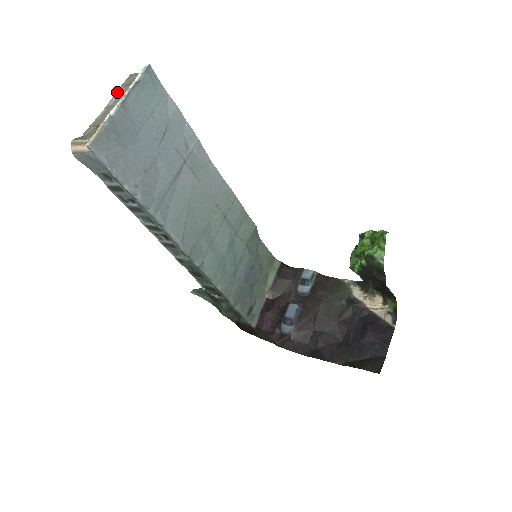
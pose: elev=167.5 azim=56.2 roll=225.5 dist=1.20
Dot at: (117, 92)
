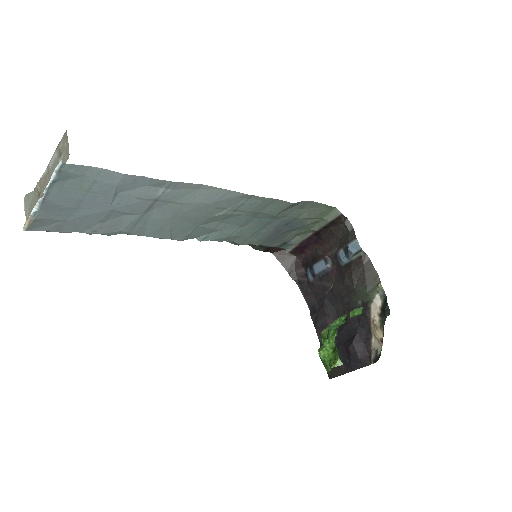
Dot at: (55, 152)
